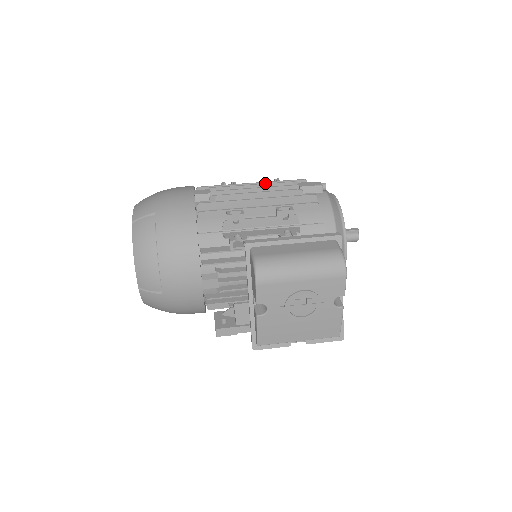
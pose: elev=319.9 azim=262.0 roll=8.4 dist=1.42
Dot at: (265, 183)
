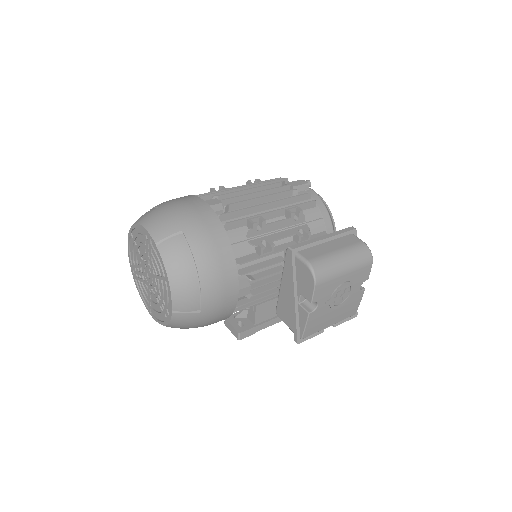
Dot at: (260, 186)
